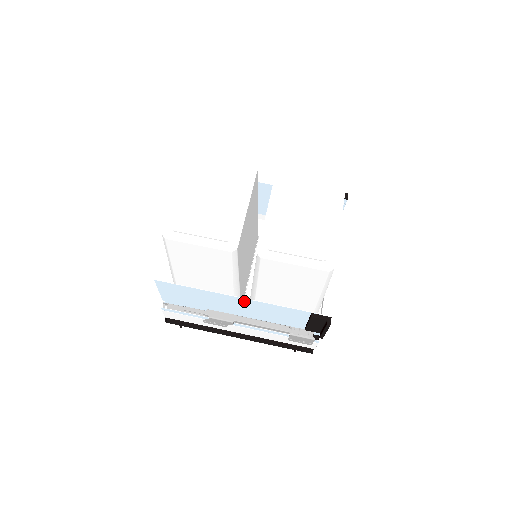
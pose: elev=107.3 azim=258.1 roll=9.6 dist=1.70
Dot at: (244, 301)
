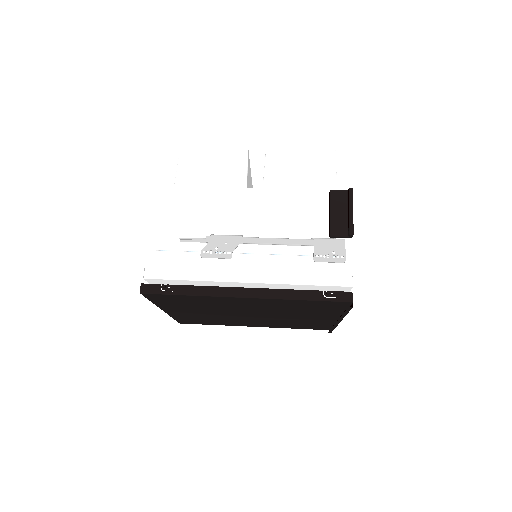
Dot at: (256, 196)
